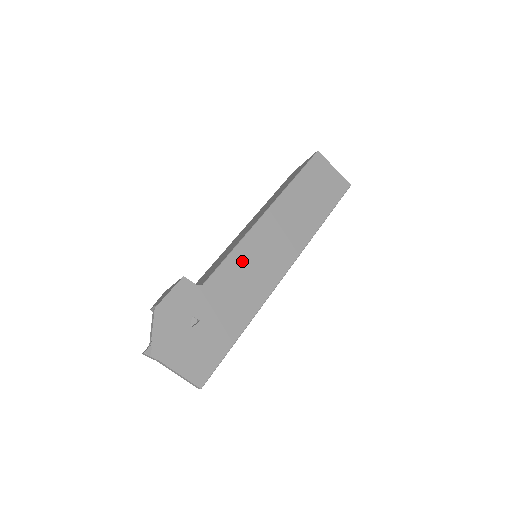
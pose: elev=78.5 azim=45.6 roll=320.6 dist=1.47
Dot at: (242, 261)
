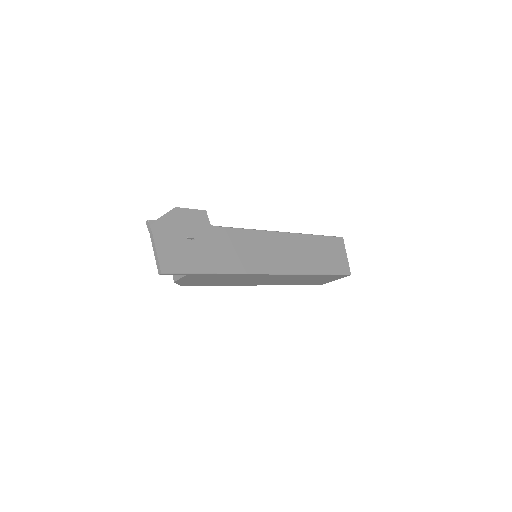
Dot at: (247, 240)
